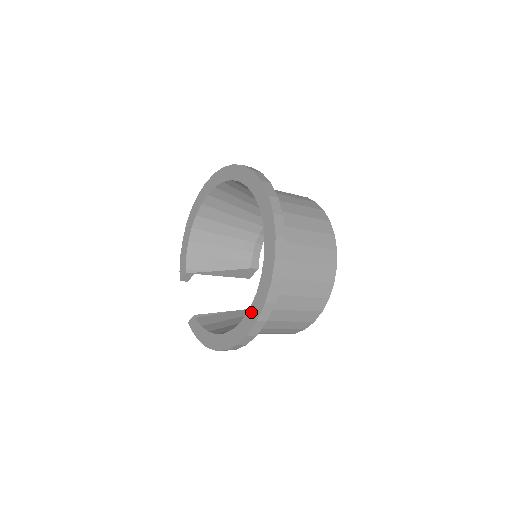
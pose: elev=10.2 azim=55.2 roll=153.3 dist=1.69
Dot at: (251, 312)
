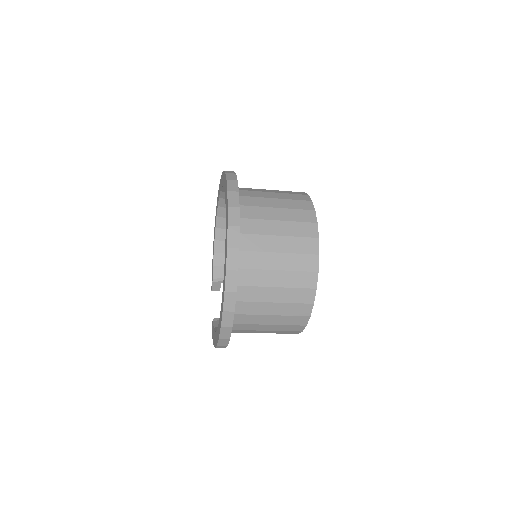
Dot at: (221, 304)
